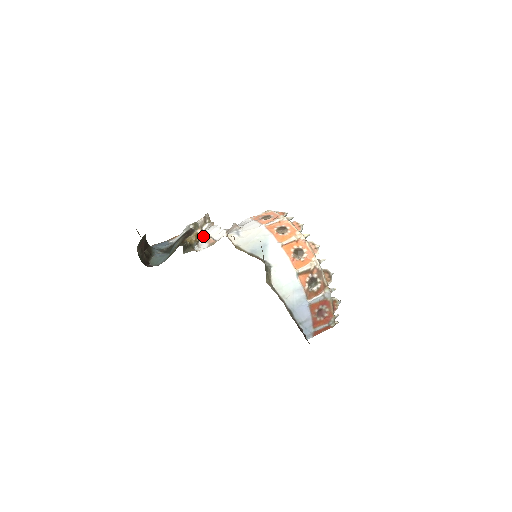
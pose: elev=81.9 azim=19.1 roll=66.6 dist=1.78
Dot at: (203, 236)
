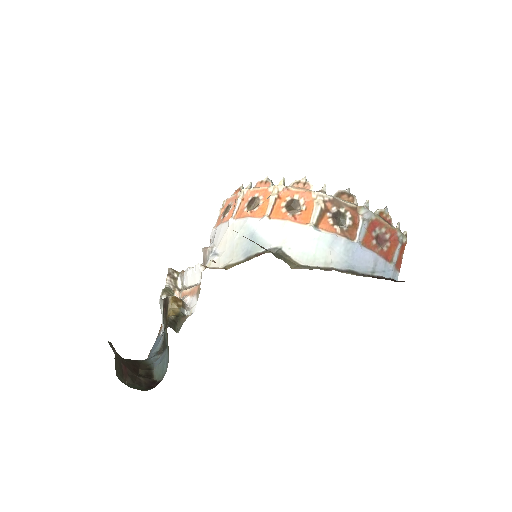
Dot at: (184, 294)
